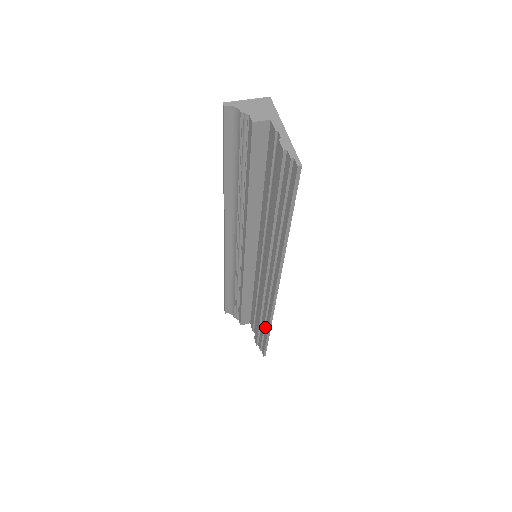
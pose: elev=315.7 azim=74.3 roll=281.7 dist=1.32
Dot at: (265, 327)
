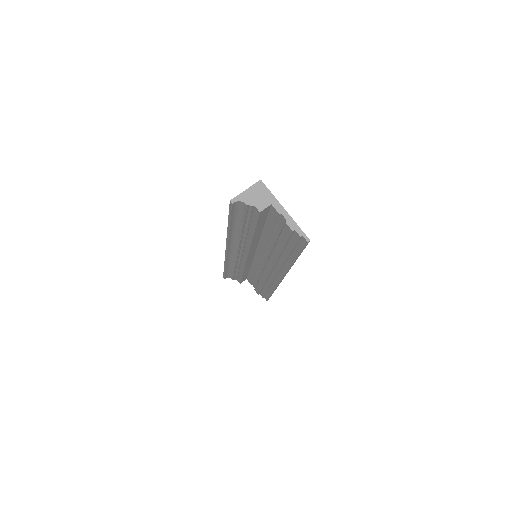
Dot at: (268, 289)
